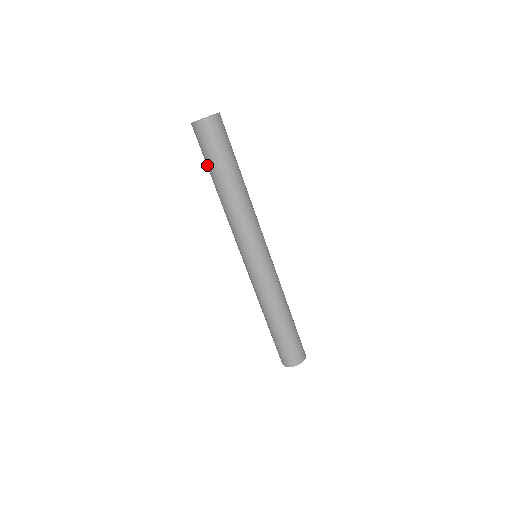
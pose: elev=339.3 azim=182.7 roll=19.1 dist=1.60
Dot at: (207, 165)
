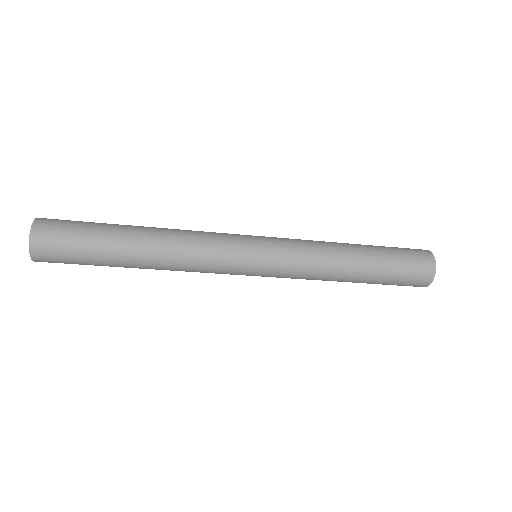
Dot at: occluded
